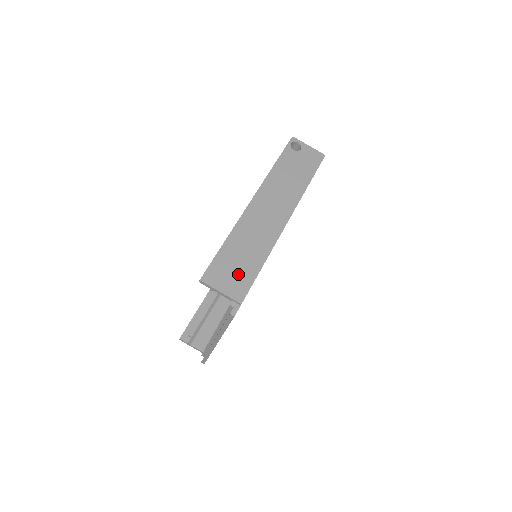
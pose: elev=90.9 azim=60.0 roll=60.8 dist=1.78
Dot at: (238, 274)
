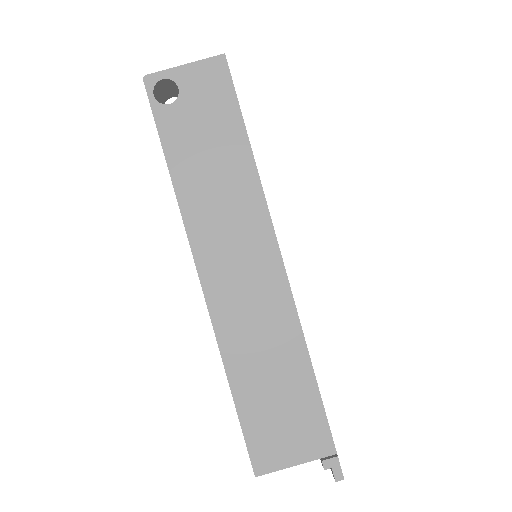
Dot at: (293, 417)
